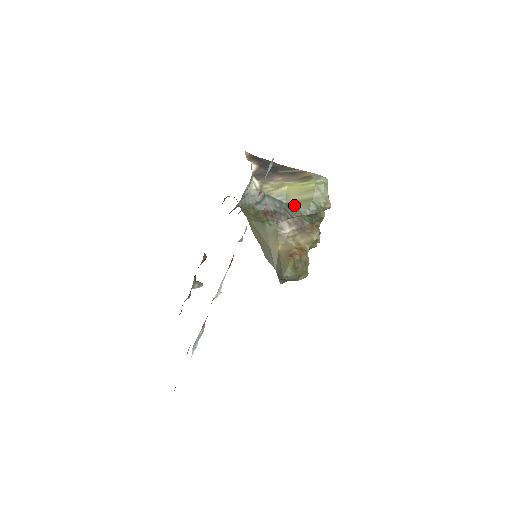
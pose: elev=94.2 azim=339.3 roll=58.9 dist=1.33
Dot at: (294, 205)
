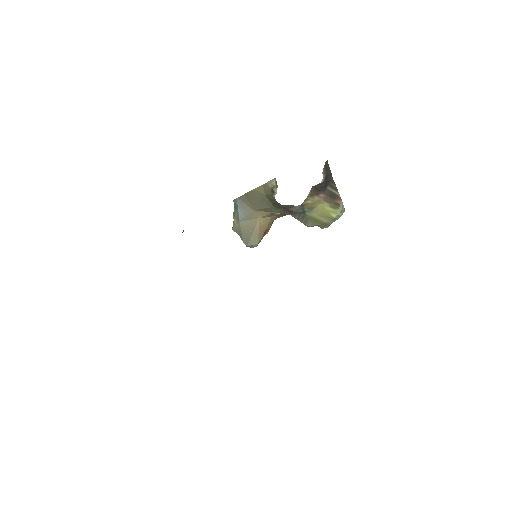
Dot at: (309, 219)
